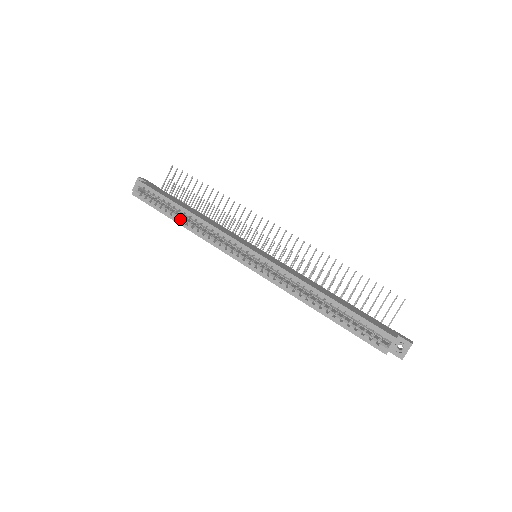
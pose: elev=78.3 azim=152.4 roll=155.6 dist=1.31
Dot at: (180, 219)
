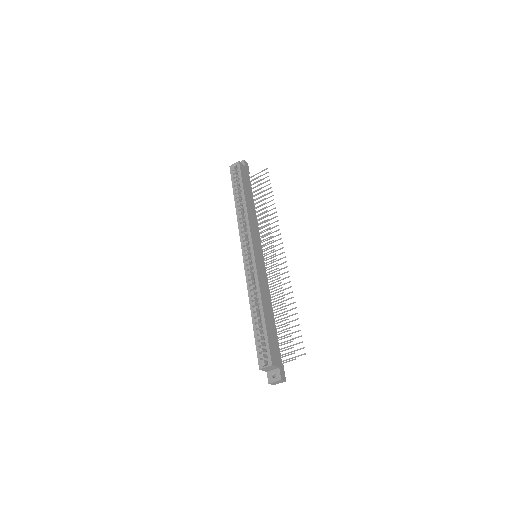
Dot at: (238, 200)
